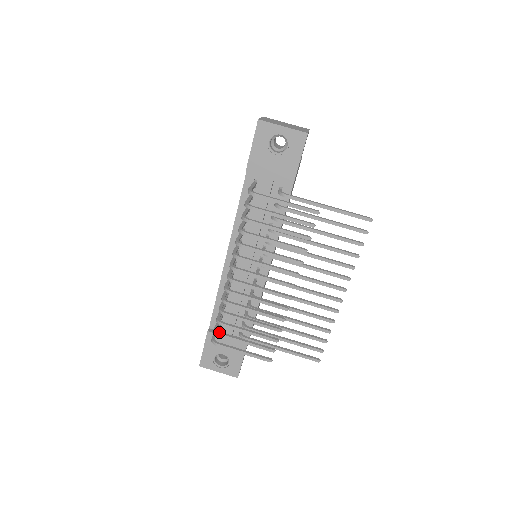
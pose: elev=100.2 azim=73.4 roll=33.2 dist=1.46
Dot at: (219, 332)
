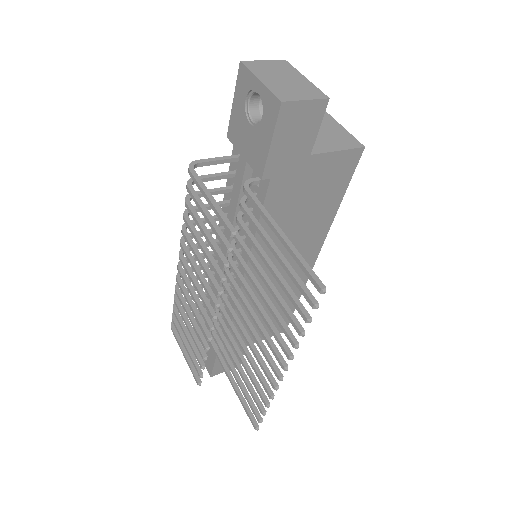
Dot at: (174, 316)
